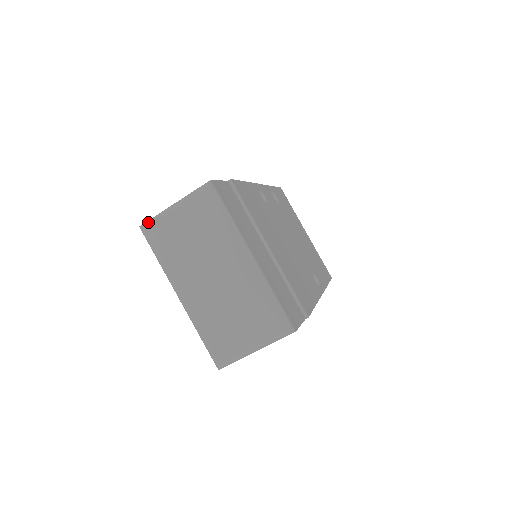
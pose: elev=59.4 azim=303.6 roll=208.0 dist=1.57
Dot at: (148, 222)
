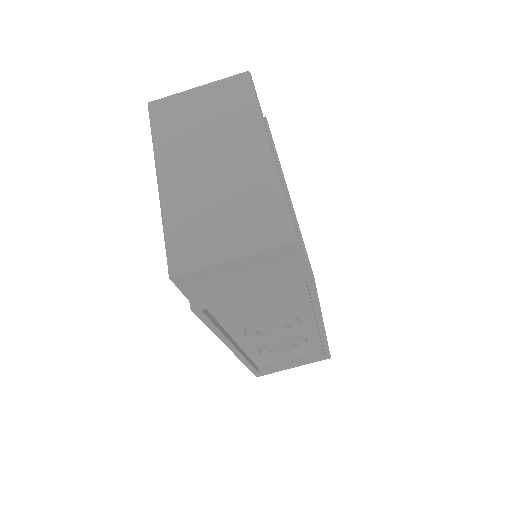
Dot at: (161, 98)
